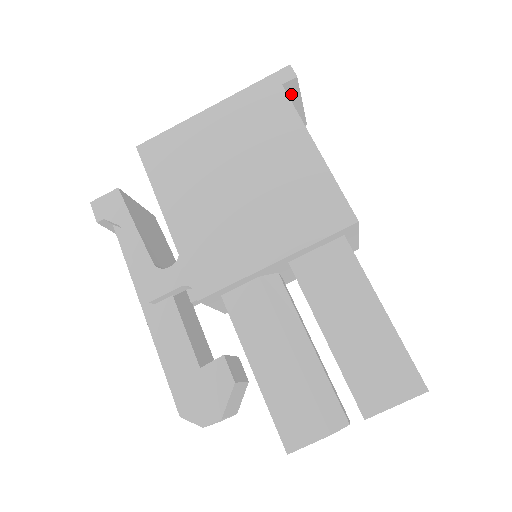
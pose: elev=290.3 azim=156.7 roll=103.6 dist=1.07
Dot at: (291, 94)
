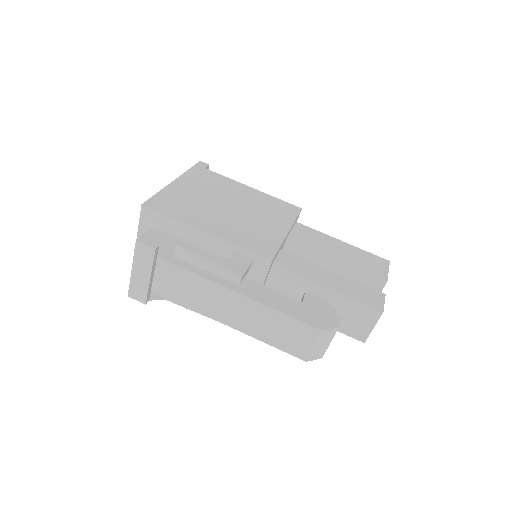
Dot at: occluded
